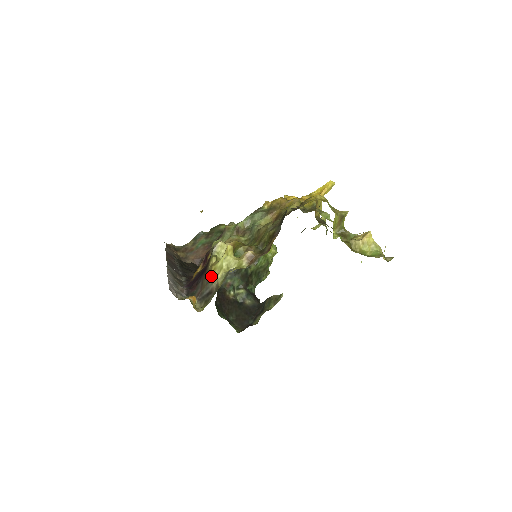
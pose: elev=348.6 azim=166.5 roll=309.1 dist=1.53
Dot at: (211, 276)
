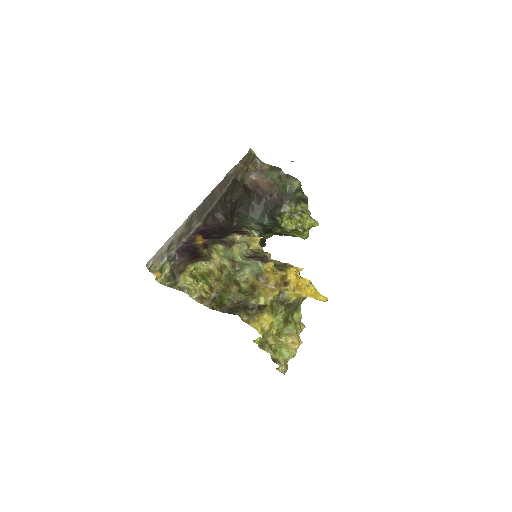
Dot at: (182, 273)
